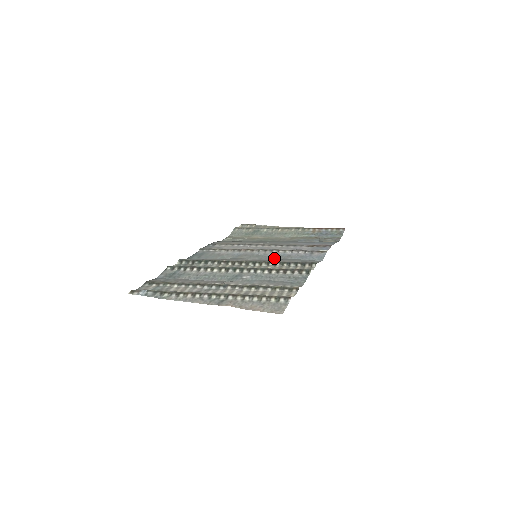
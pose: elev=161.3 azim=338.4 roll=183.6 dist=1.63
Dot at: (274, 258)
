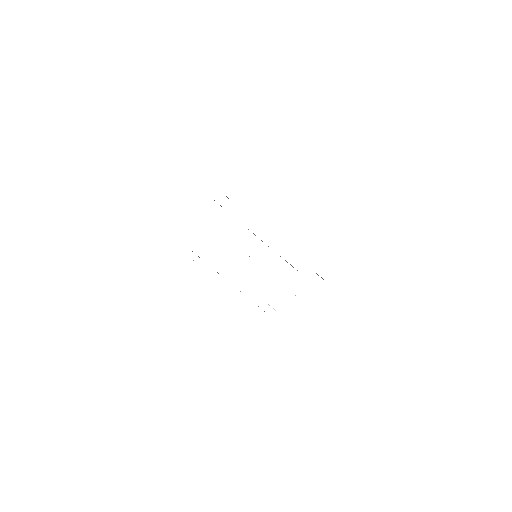
Dot at: occluded
